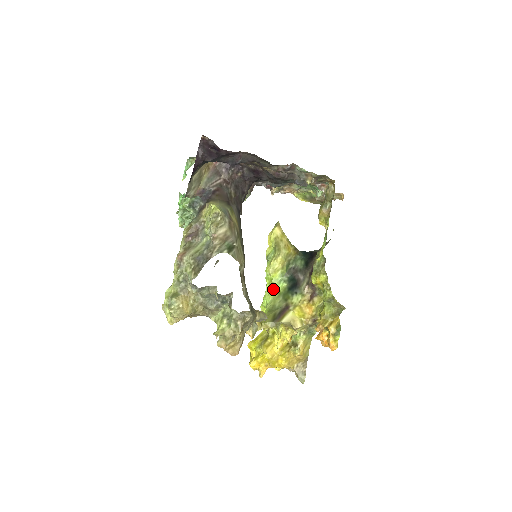
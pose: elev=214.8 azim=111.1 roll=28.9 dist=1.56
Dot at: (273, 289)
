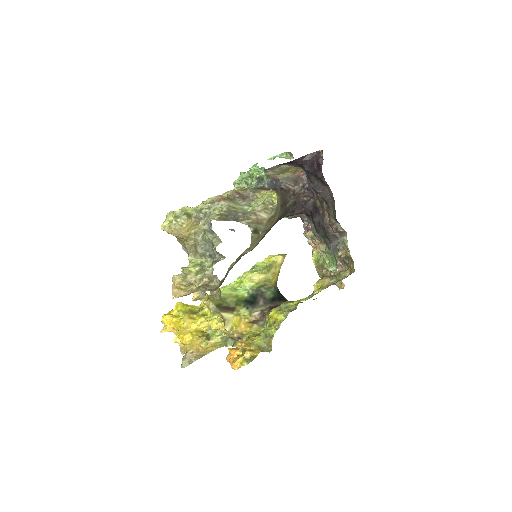
Dot at: (236, 289)
